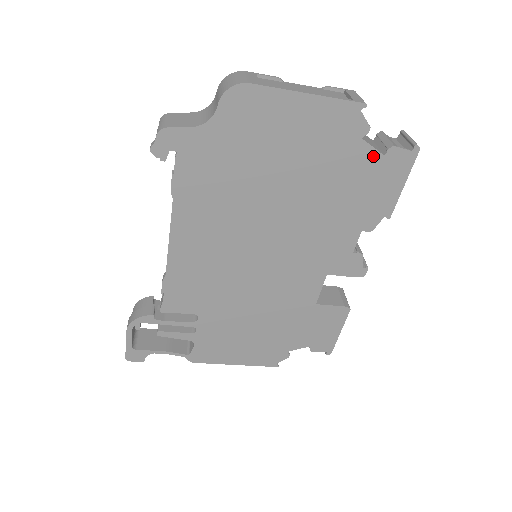
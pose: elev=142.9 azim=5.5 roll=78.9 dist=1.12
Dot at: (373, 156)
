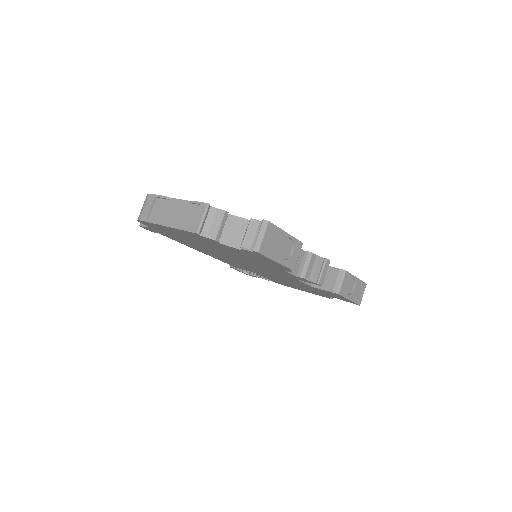
Dot at: (237, 249)
